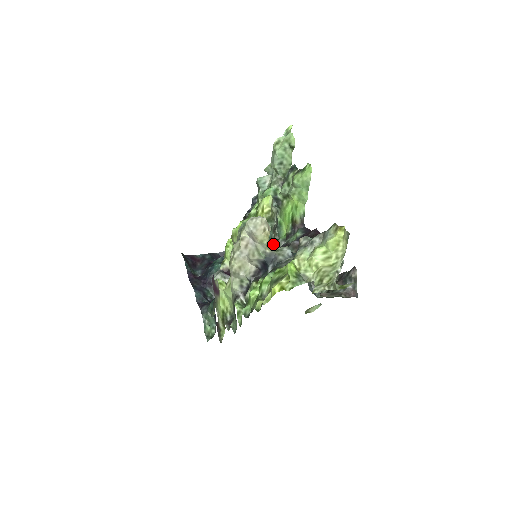
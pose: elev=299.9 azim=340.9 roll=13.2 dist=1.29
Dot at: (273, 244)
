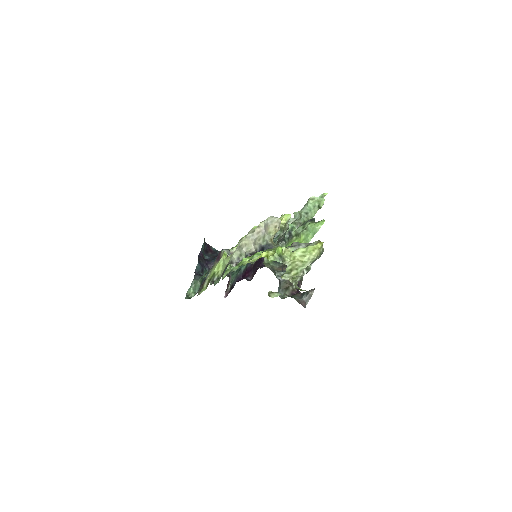
Dot at: occluded
